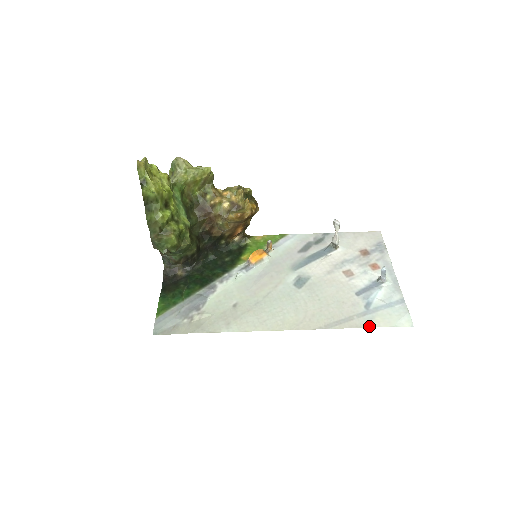
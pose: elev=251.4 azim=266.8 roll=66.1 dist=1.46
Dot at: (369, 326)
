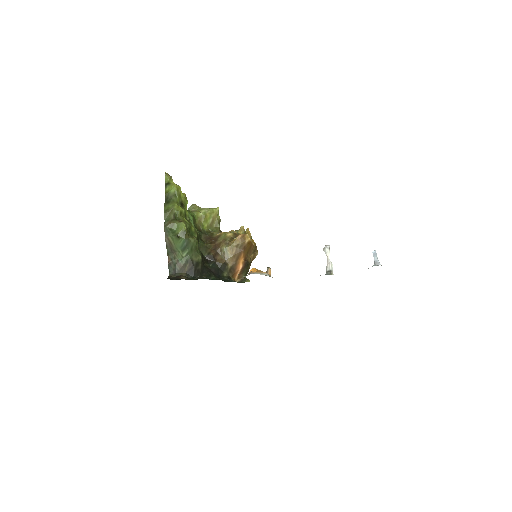
Dot at: occluded
